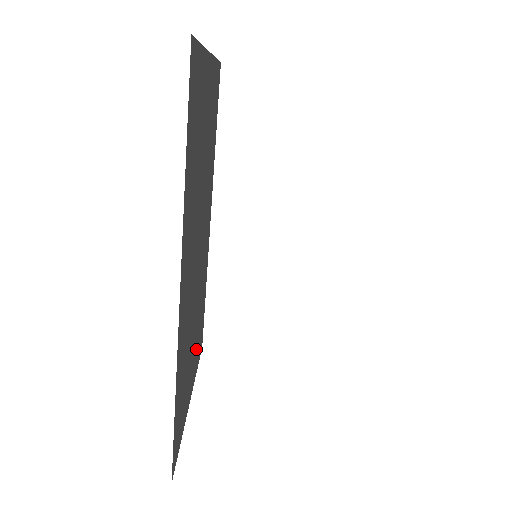
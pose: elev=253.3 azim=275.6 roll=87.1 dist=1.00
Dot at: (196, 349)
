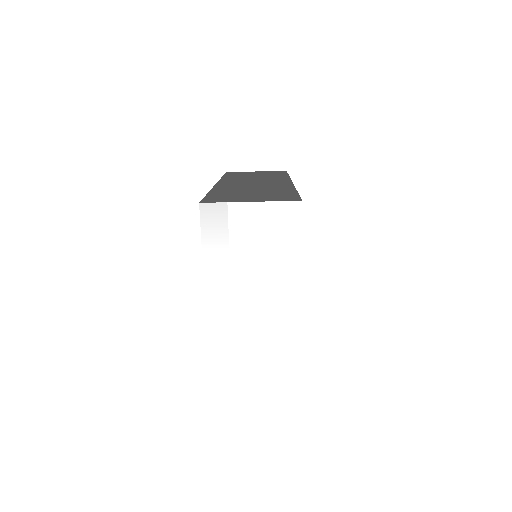
Dot at: occluded
